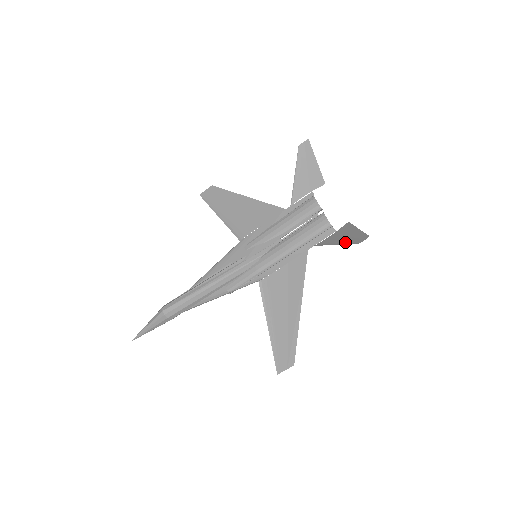
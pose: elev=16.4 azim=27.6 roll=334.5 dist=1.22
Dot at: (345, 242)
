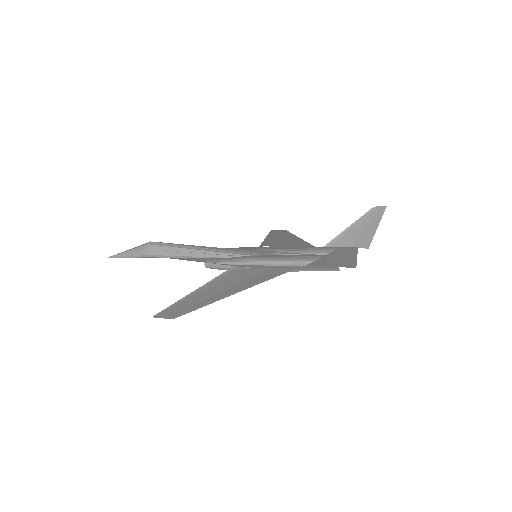
Dot at: (333, 255)
